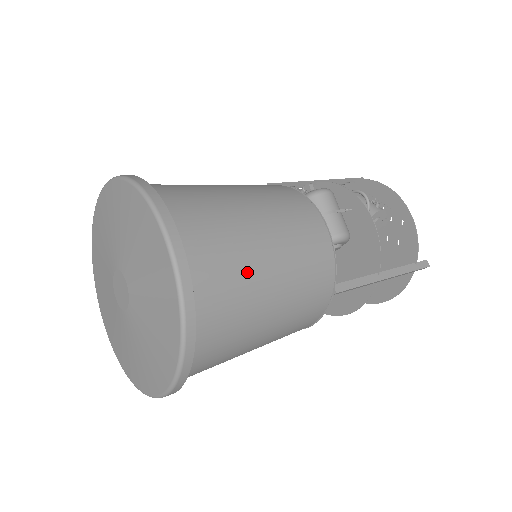
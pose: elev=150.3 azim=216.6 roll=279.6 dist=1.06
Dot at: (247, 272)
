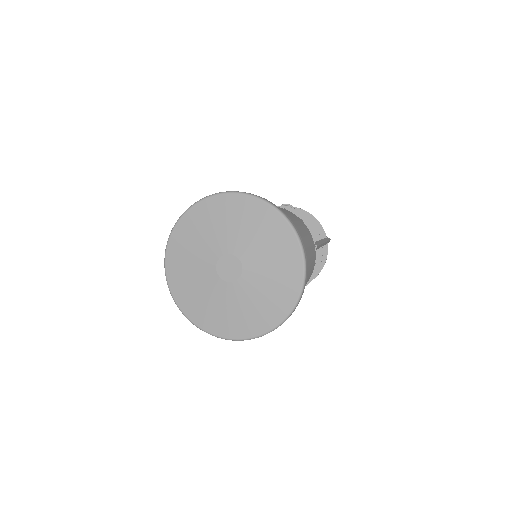
Dot at: occluded
